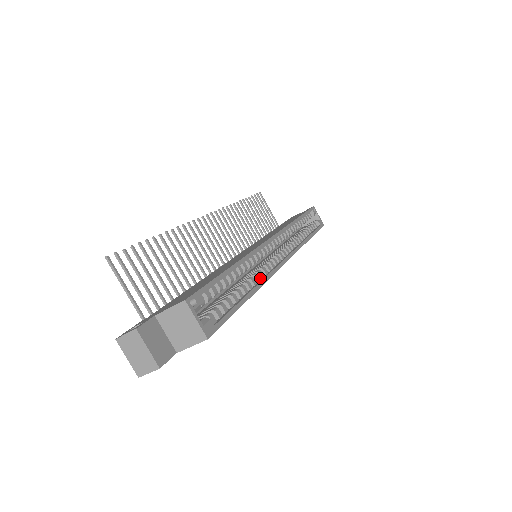
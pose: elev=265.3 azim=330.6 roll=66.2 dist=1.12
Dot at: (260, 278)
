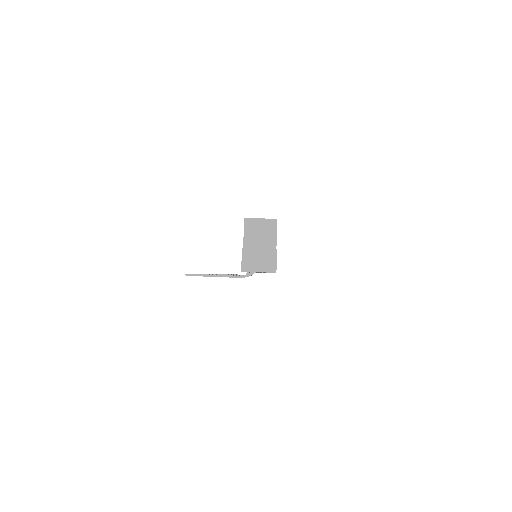
Dot at: occluded
